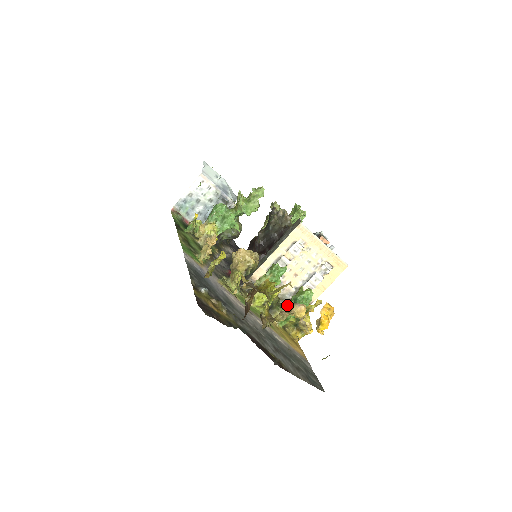
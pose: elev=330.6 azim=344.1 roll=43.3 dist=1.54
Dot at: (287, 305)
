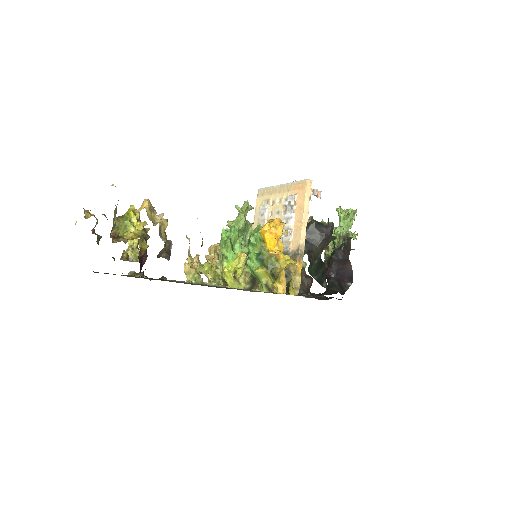
Dot at: (248, 258)
